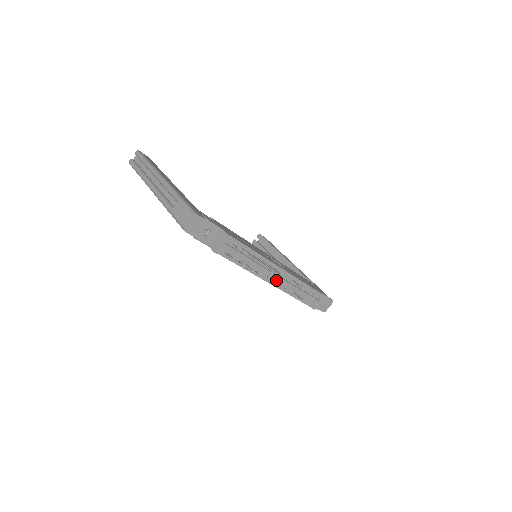
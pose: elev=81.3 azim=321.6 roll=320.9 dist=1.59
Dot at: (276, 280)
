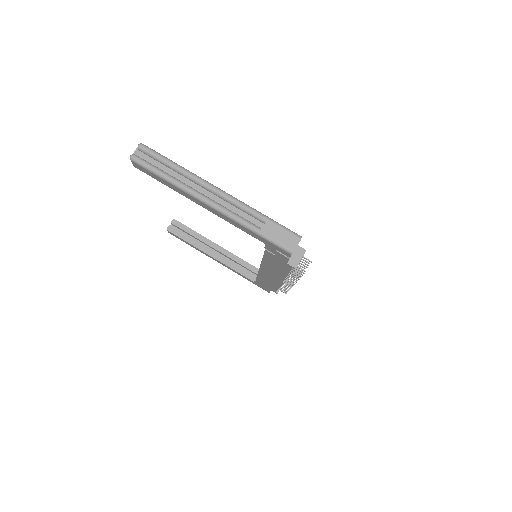
Dot at: occluded
